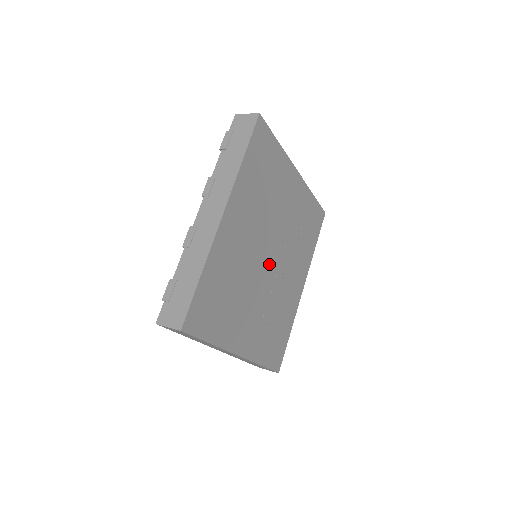
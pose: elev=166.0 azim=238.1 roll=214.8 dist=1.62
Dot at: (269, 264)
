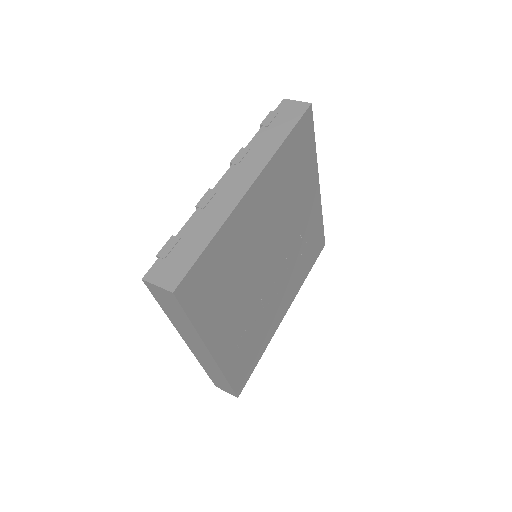
Dot at: (269, 267)
